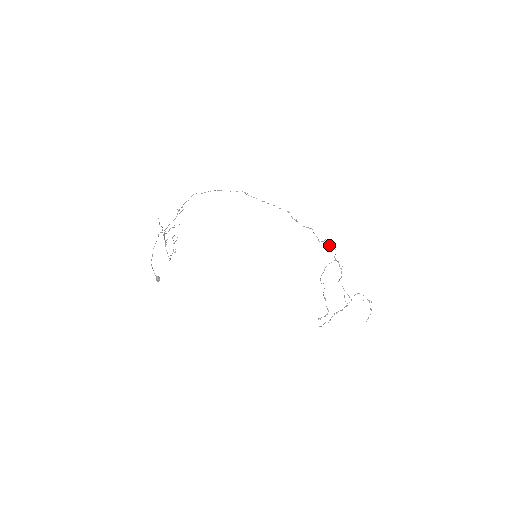
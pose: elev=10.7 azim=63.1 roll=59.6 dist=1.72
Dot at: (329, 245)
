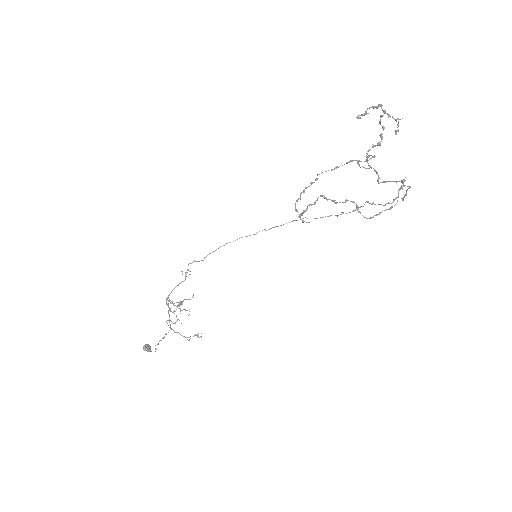
Dot at: (404, 196)
